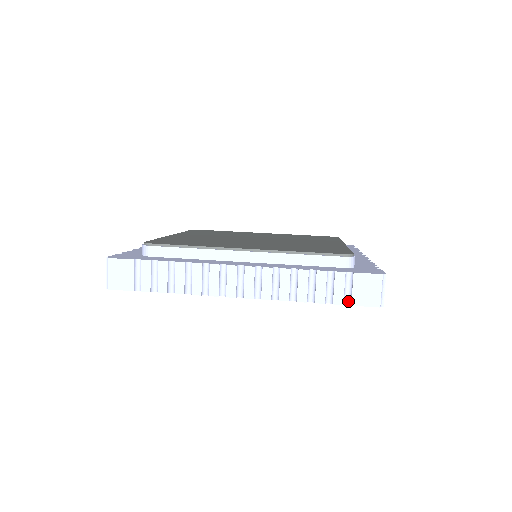
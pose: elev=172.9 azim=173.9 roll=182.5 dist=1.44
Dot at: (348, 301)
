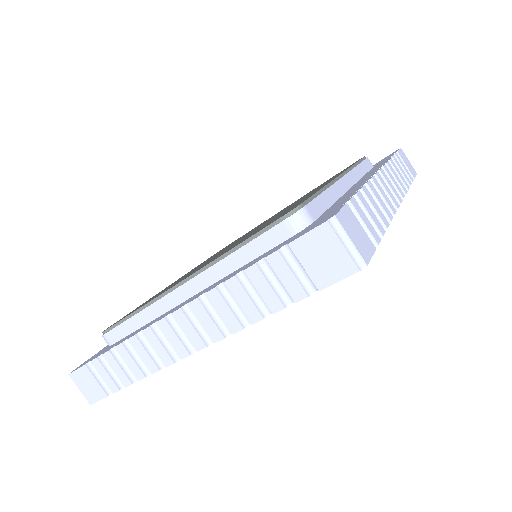
Dot at: occluded
